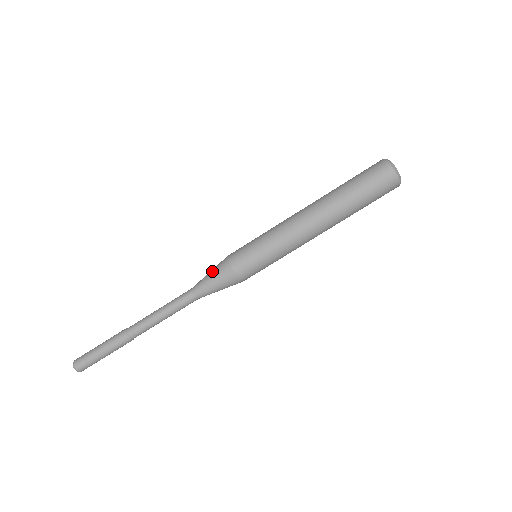
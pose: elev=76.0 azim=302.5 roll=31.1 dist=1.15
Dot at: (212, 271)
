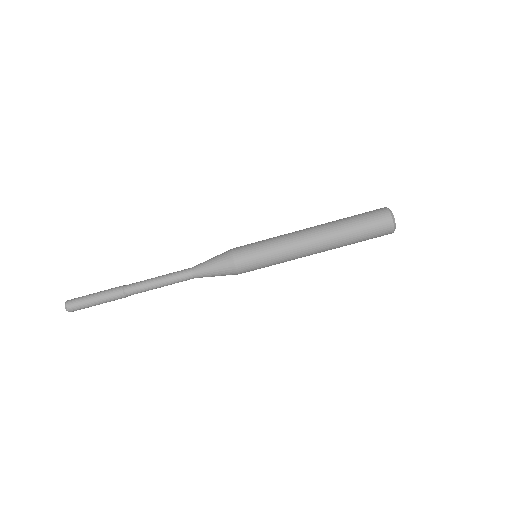
Dot at: (215, 256)
